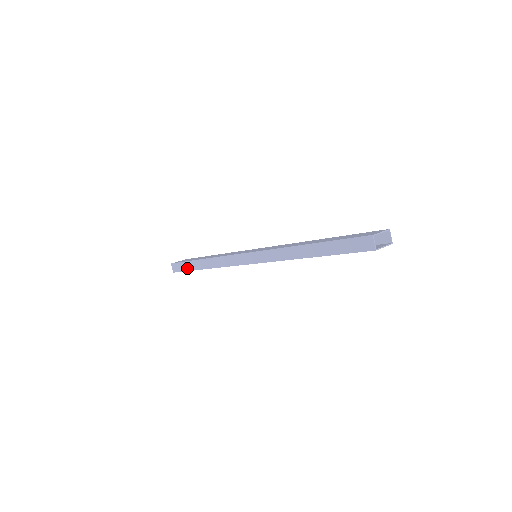
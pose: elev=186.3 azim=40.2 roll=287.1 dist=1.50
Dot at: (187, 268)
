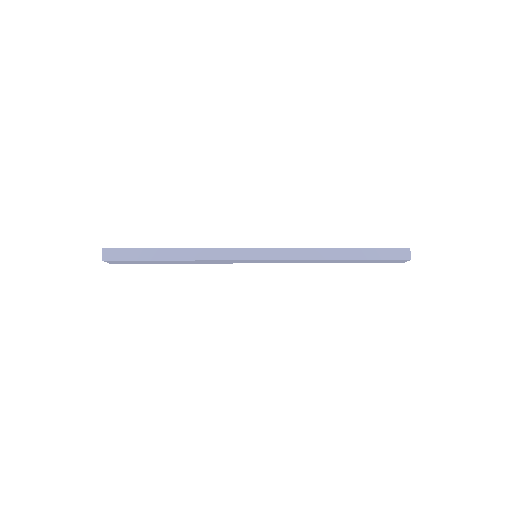
Dot at: (138, 257)
